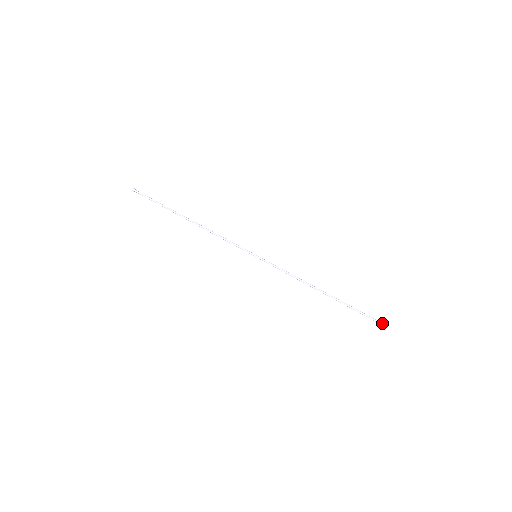
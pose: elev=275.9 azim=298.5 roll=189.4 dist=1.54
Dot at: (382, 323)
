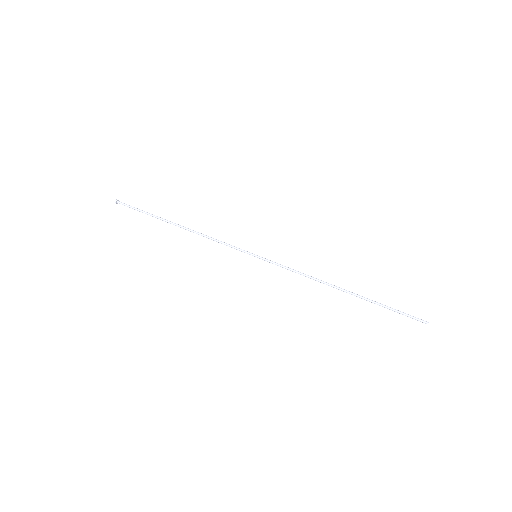
Dot at: (421, 320)
